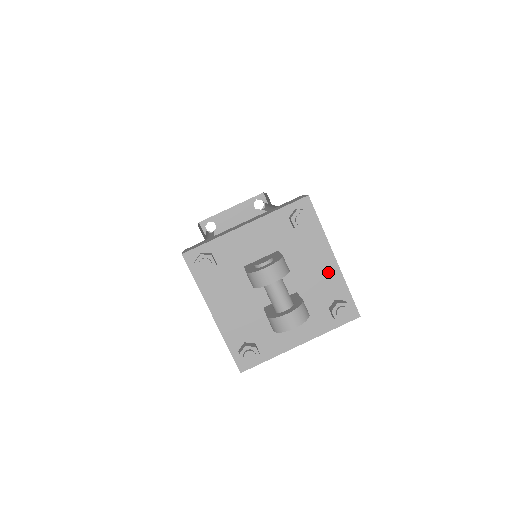
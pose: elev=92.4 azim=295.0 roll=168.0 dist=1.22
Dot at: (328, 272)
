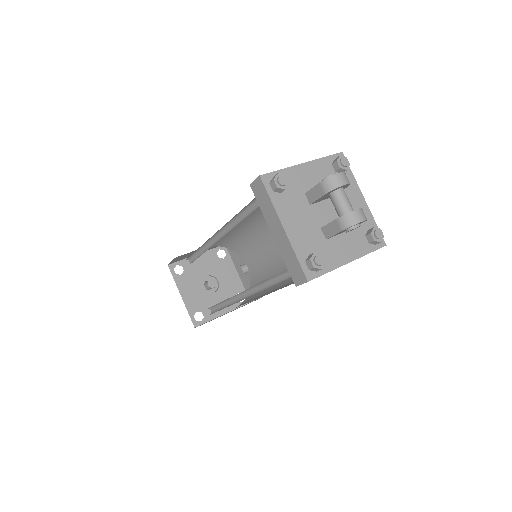
Dot at: occluded
